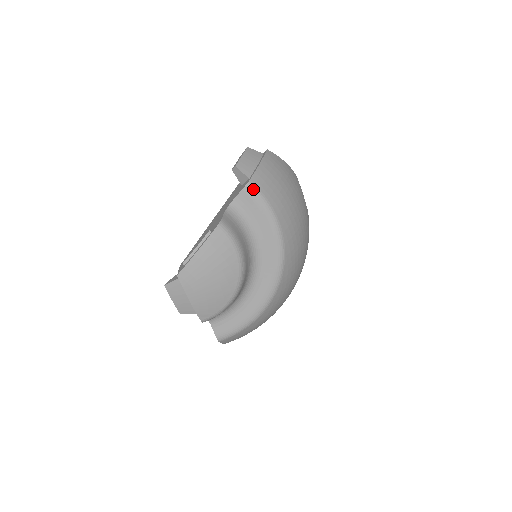
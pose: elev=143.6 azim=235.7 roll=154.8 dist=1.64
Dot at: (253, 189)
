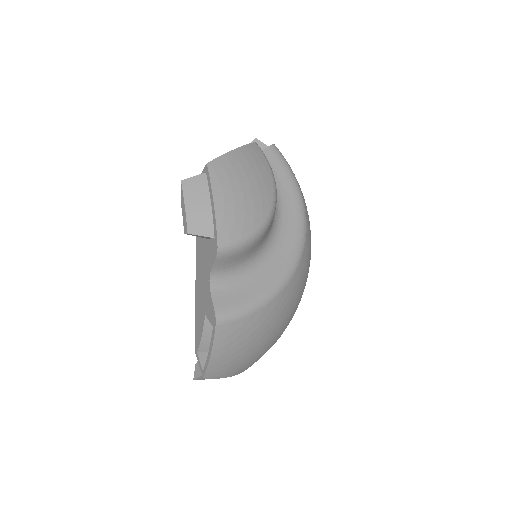
Dot at: (278, 151)
